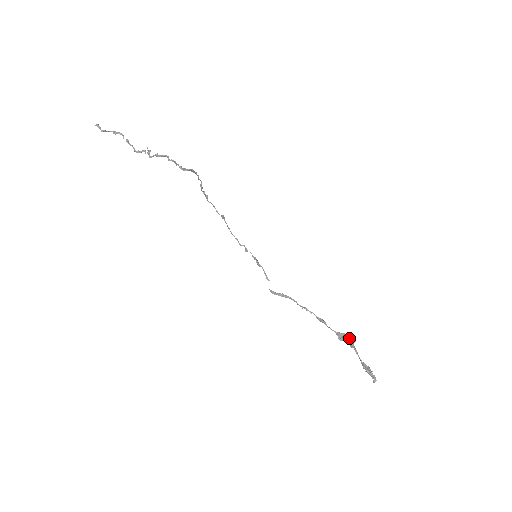
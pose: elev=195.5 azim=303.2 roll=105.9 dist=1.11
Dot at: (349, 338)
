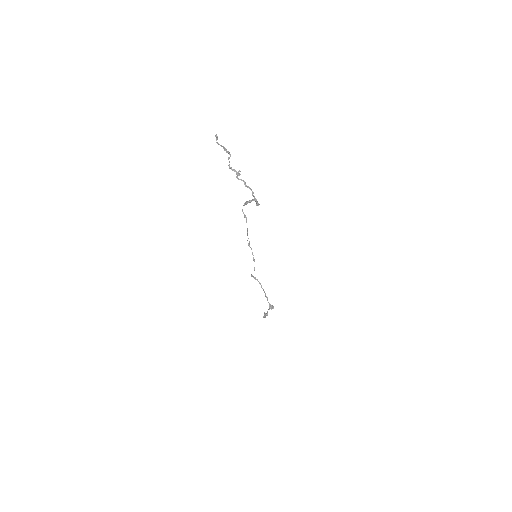
Dot at: (273, 307)
